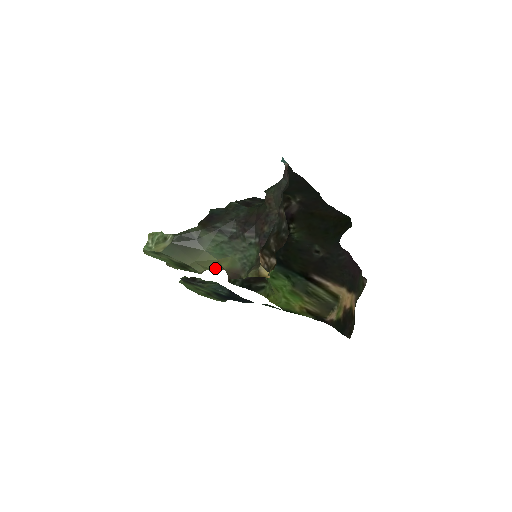
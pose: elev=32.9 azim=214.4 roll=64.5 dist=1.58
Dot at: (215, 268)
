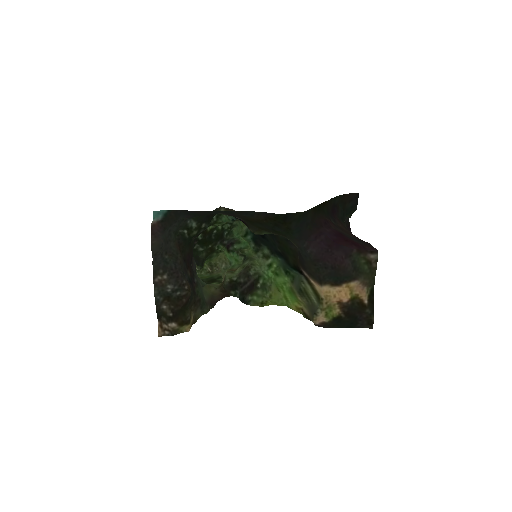
Dot at: (216, 287)
